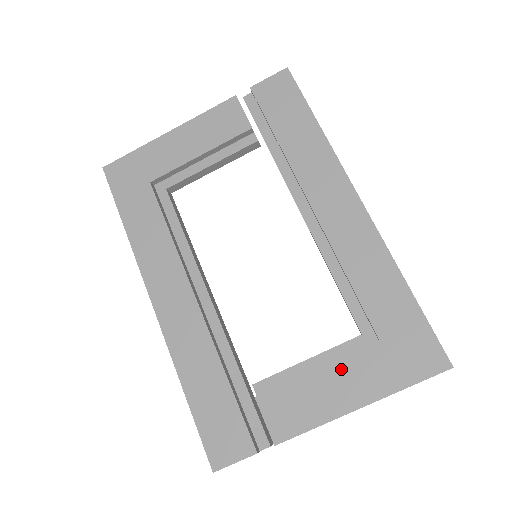
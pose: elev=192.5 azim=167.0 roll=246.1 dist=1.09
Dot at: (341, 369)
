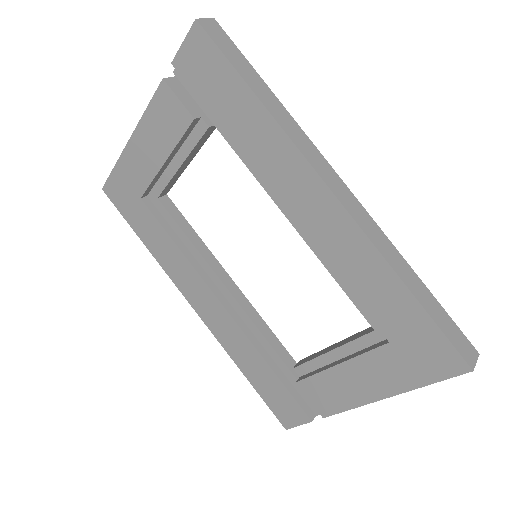
Dot at: (359, 366)
